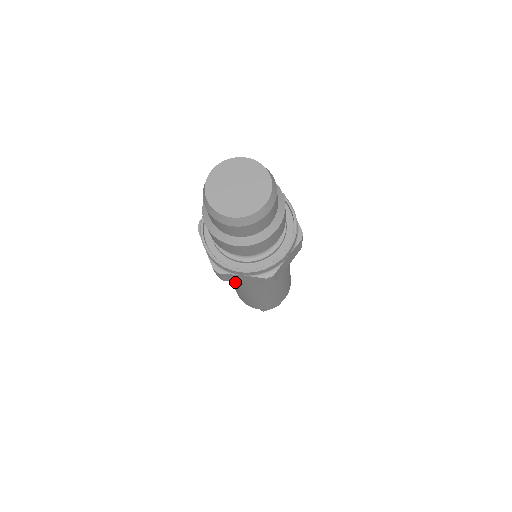
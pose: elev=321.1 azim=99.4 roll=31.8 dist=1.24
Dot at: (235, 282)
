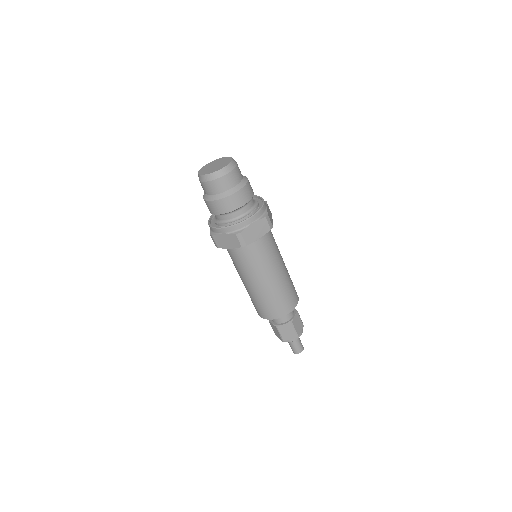
Dot at: (237, 269)
